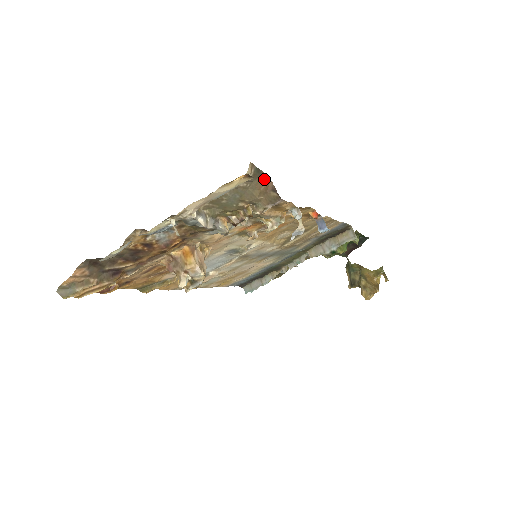
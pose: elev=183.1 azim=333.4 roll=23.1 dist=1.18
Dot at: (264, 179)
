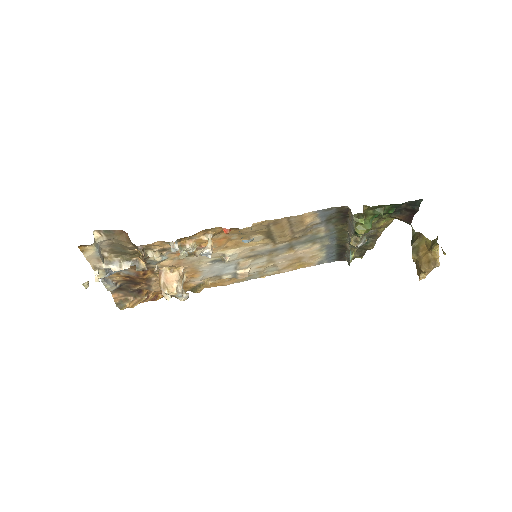
Dot at: (122, 233)
